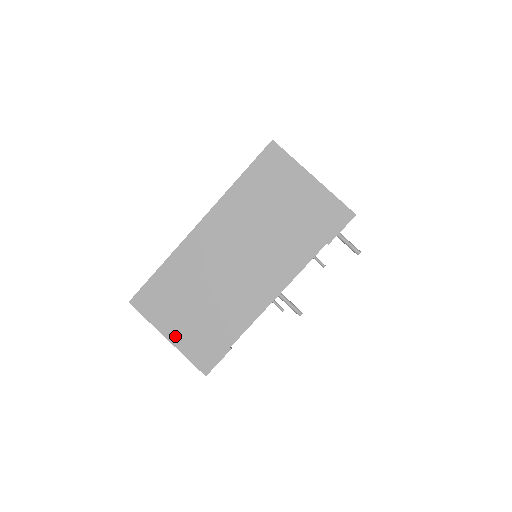
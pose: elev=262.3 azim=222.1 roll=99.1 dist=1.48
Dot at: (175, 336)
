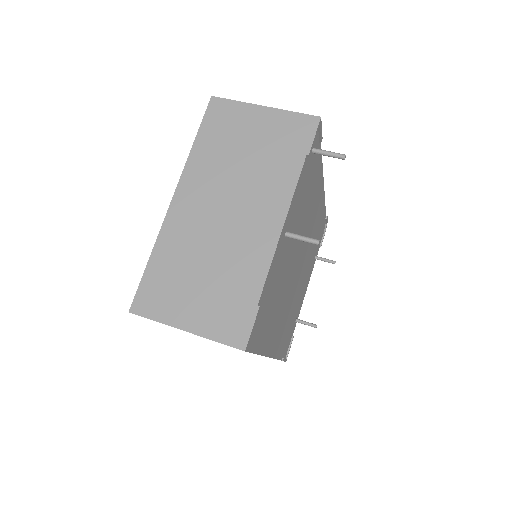
Dot at: (192, 323)
